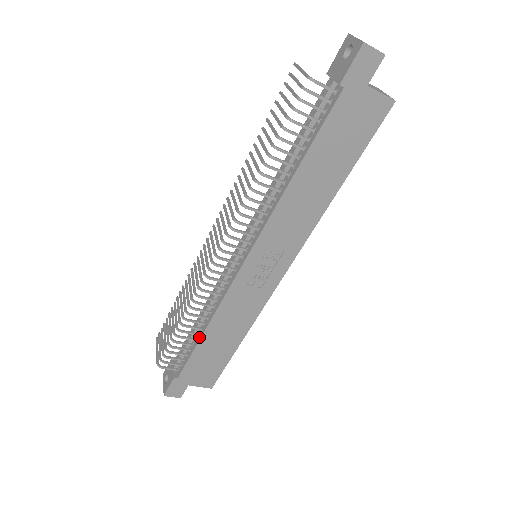
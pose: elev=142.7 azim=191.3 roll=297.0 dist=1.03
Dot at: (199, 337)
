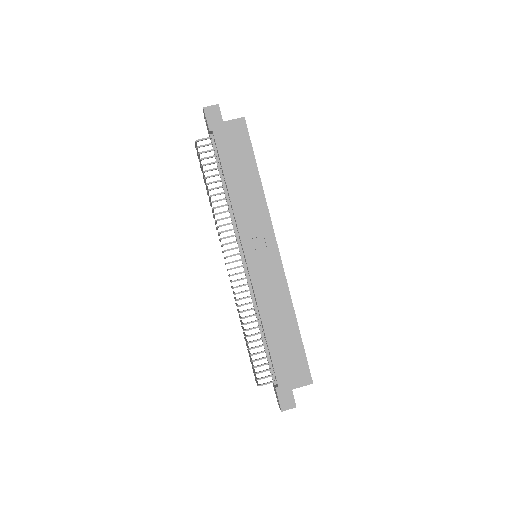
Dot at: (265, 338)
